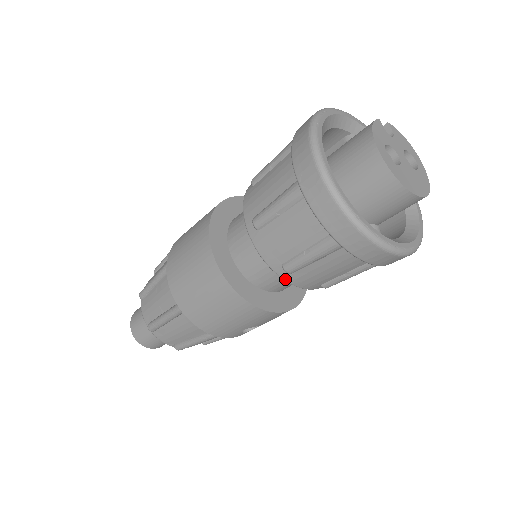
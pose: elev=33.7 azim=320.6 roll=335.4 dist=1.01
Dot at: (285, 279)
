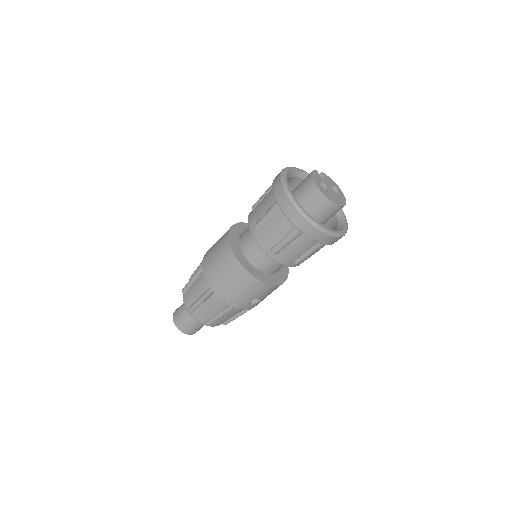
Dot at: (273, 258)
